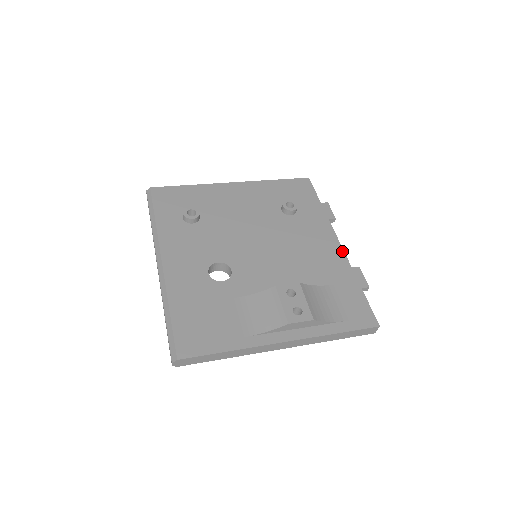
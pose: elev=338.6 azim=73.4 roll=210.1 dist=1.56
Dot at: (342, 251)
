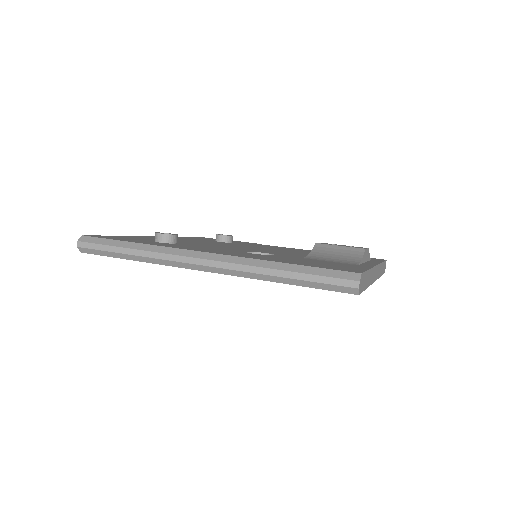
Dot at: occluded
